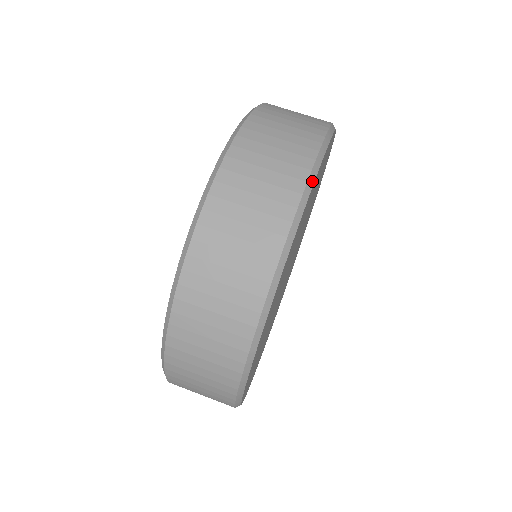
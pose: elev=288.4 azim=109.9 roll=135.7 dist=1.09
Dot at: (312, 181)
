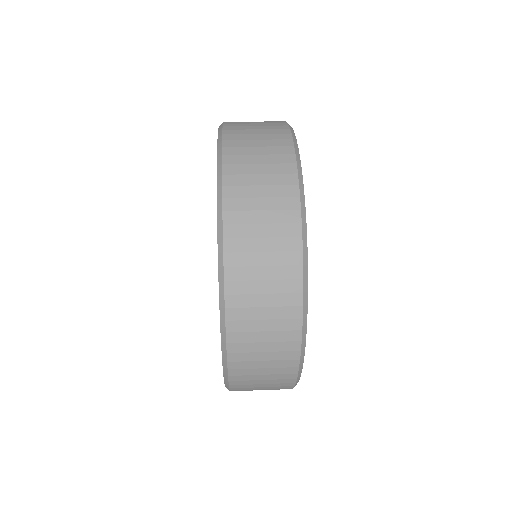
Dot at: (294, 135)
